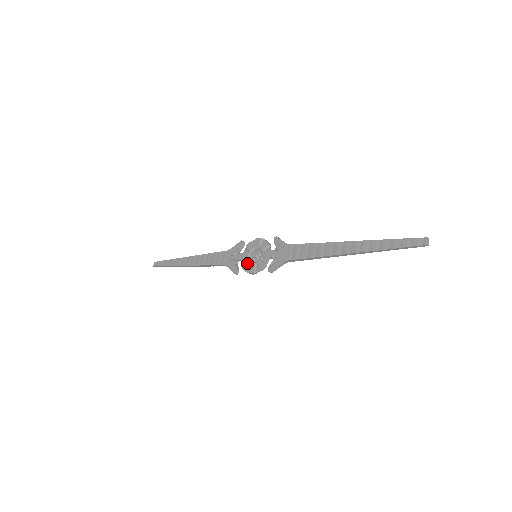
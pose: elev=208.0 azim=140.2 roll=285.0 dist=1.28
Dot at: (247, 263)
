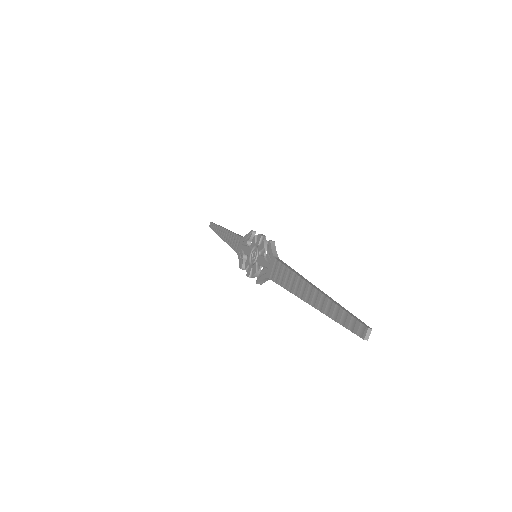
Dot at: (248, 262)
